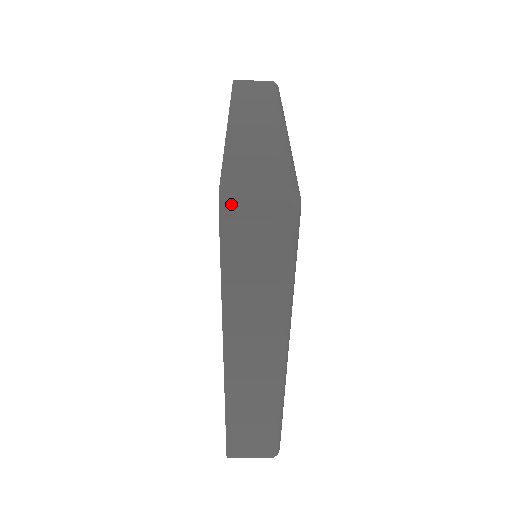
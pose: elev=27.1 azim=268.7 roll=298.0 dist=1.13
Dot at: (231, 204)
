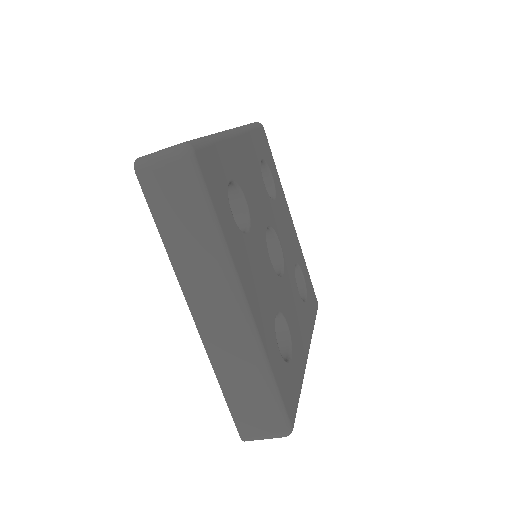
Dot at: (142, 165)
